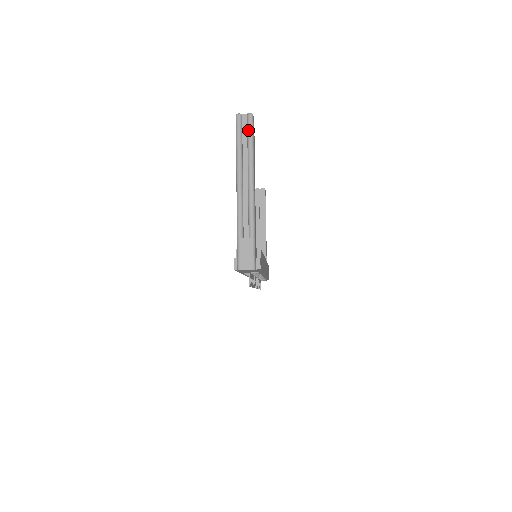
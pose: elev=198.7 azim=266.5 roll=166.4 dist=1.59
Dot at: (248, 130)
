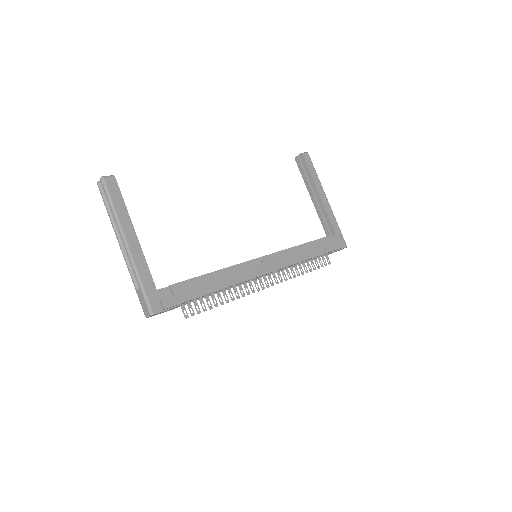
Dot at: (105, 194)
